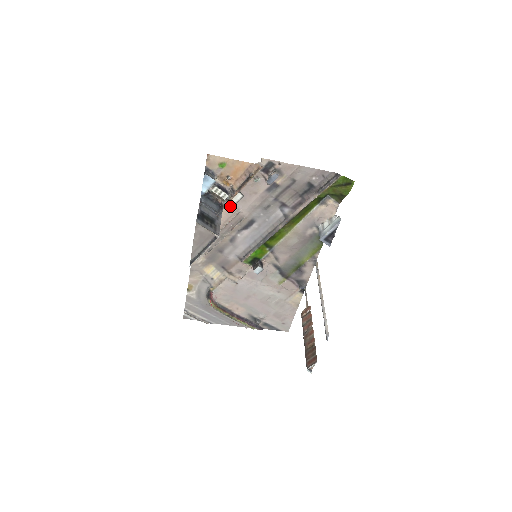
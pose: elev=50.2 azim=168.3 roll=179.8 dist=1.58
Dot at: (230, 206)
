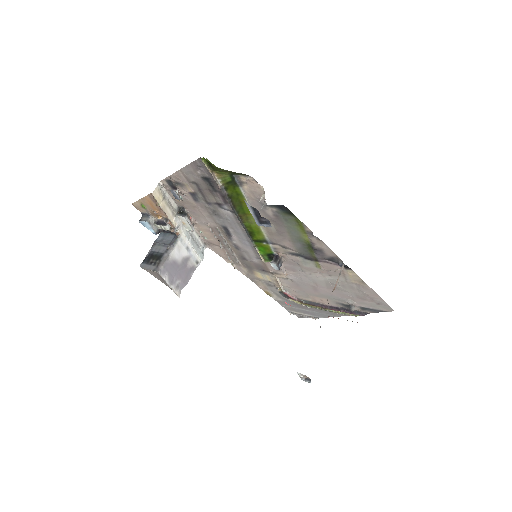
Dot at: (191, 228)
